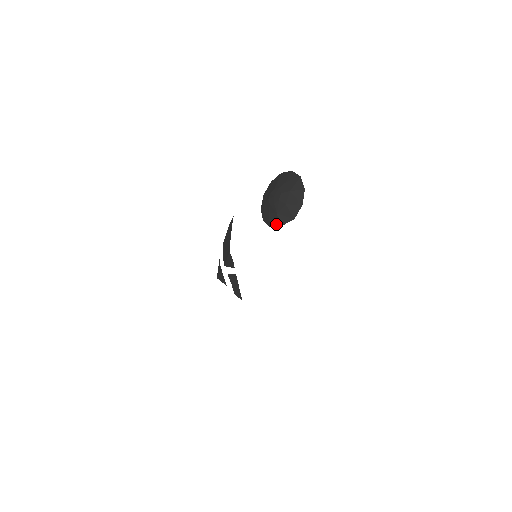
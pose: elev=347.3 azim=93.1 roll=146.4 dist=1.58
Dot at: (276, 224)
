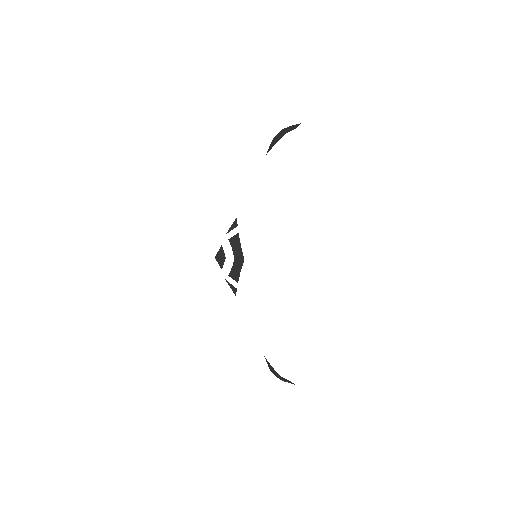
Dot at: (281, 137)
